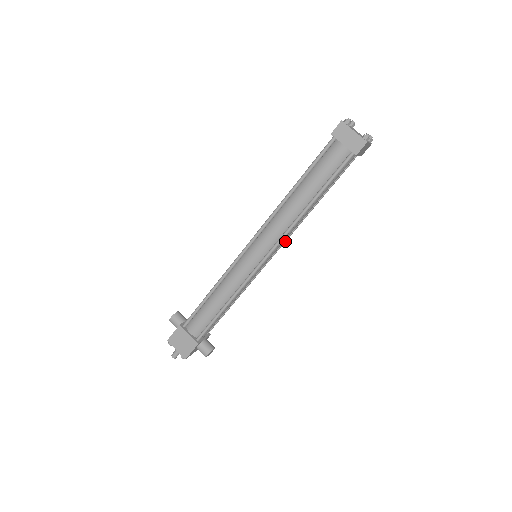
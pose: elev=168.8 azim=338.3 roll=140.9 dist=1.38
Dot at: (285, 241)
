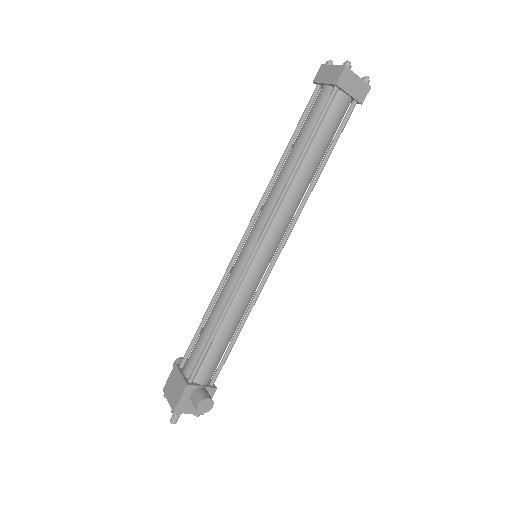
Dot at: (289, 232)
